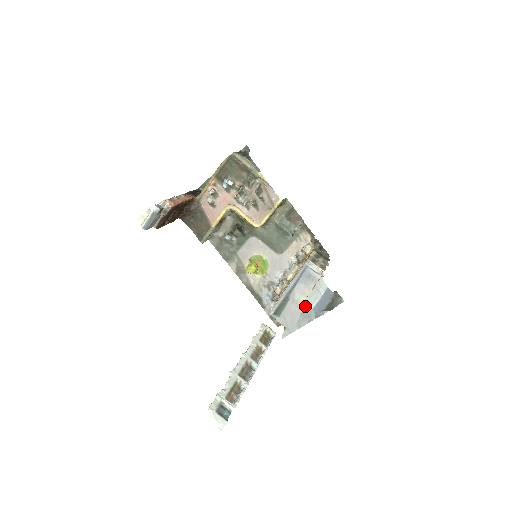
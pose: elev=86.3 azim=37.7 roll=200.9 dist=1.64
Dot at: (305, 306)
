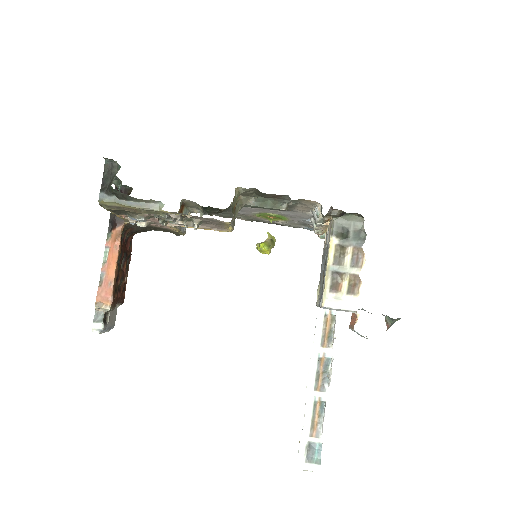
Dot at: occluded
